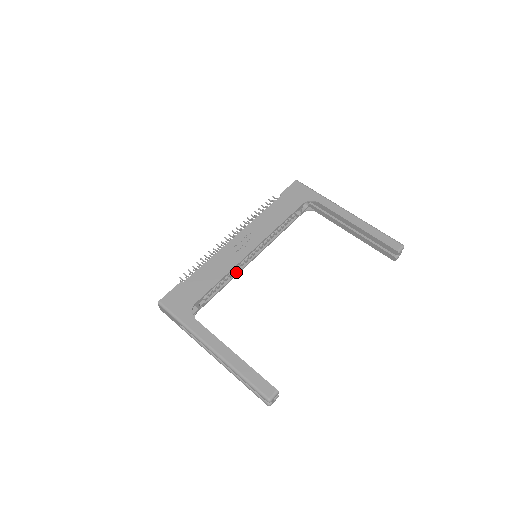
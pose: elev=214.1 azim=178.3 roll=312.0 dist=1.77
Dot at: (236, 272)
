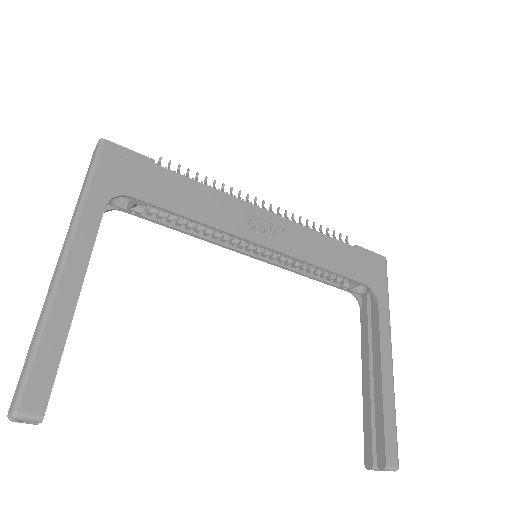
Dot at: (216, 239)
